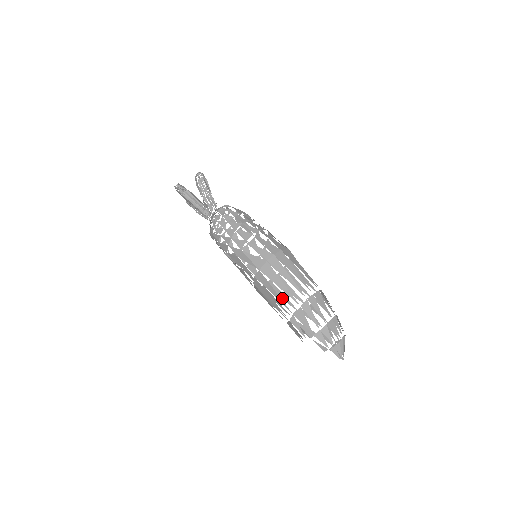
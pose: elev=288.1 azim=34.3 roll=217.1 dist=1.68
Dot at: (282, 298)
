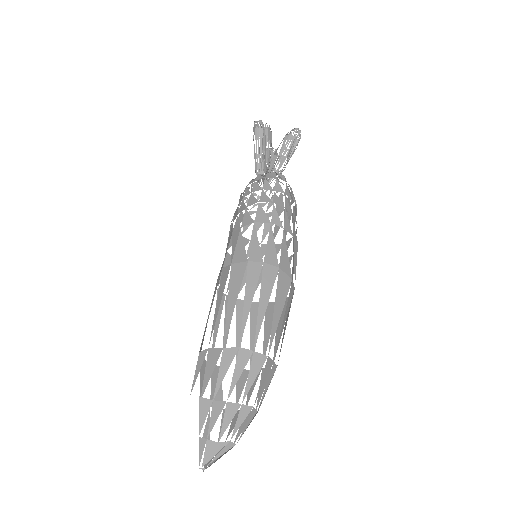
Dot at: (237, 331)
